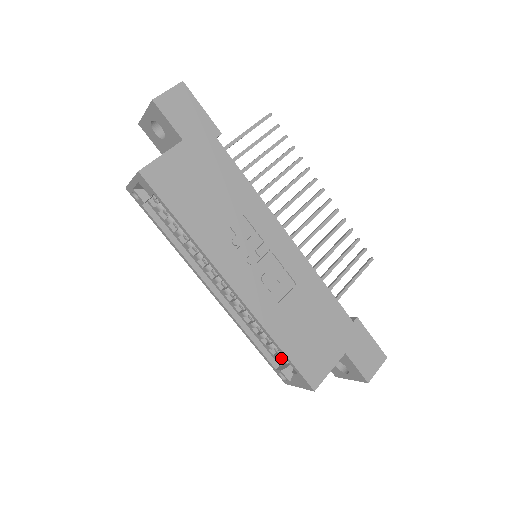
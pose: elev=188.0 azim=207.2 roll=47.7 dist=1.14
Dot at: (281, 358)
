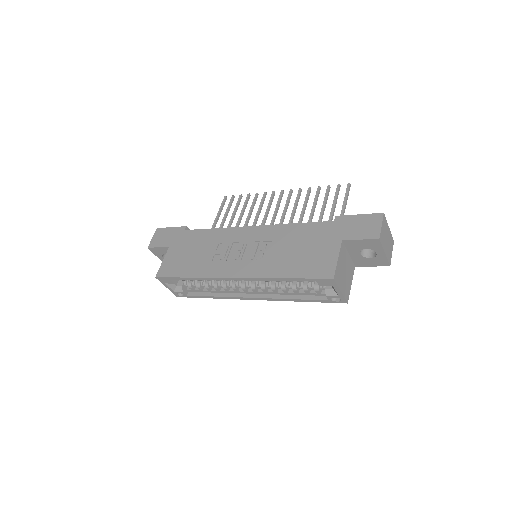
Dot at: (317, 289)
